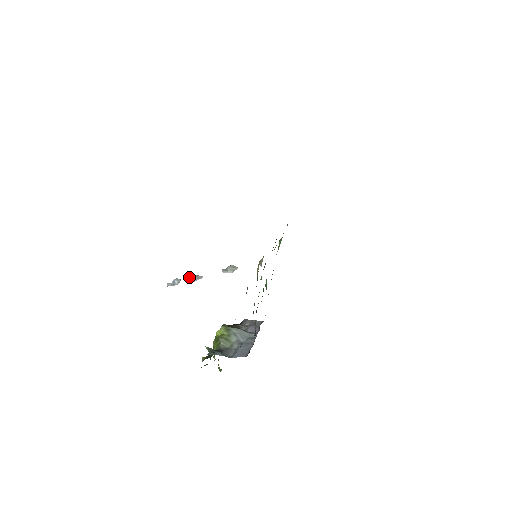
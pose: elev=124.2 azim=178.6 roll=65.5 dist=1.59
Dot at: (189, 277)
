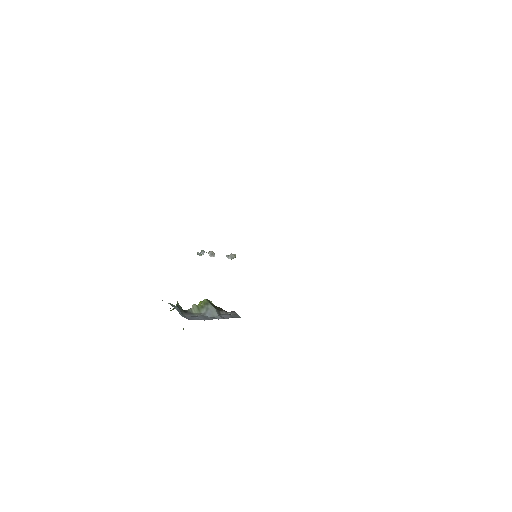
Dot at: (209, 252)
